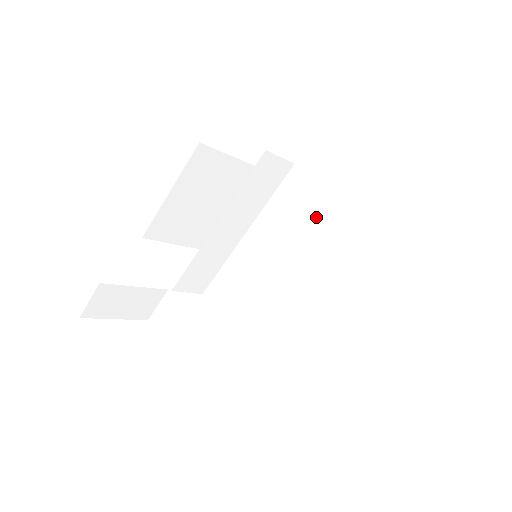
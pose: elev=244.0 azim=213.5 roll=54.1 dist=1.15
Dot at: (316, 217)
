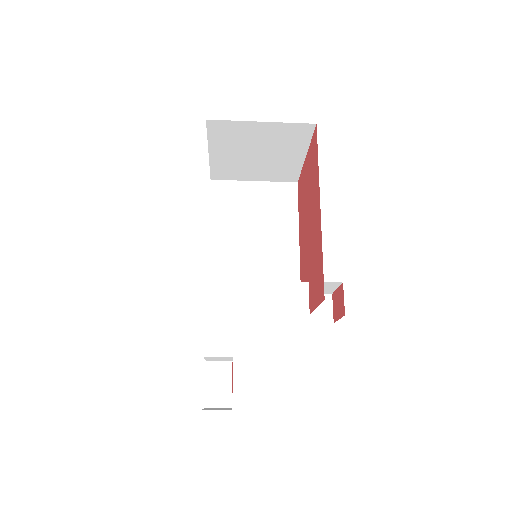
Dot at: occluded
